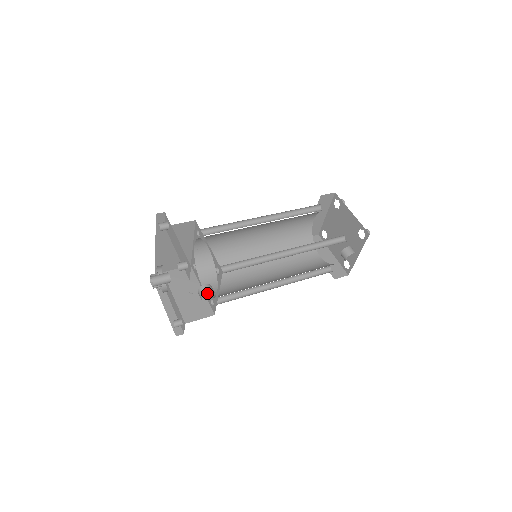
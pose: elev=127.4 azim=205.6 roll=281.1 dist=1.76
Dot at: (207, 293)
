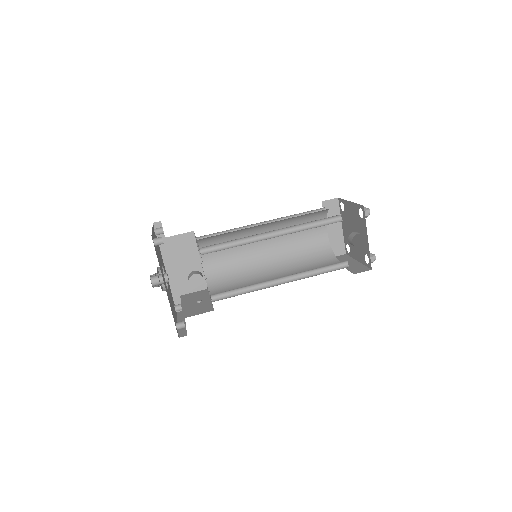
Dot at: (192, 274)
